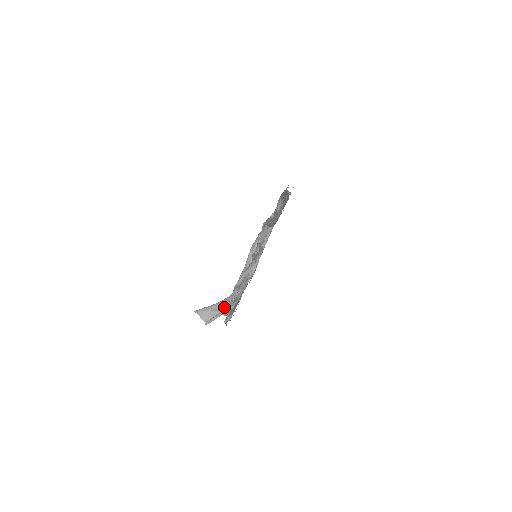
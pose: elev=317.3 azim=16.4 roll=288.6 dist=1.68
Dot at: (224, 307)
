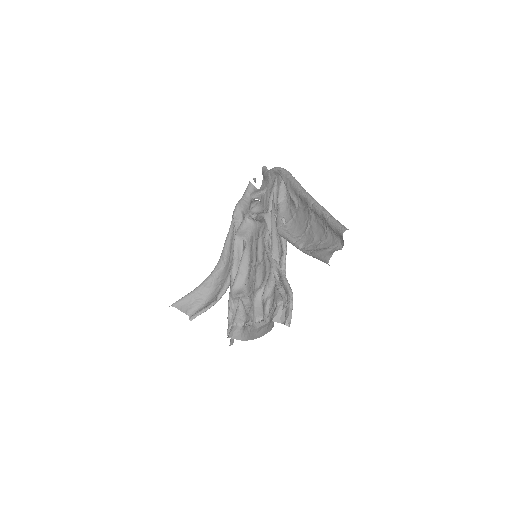
Dot at: (206, 294)
